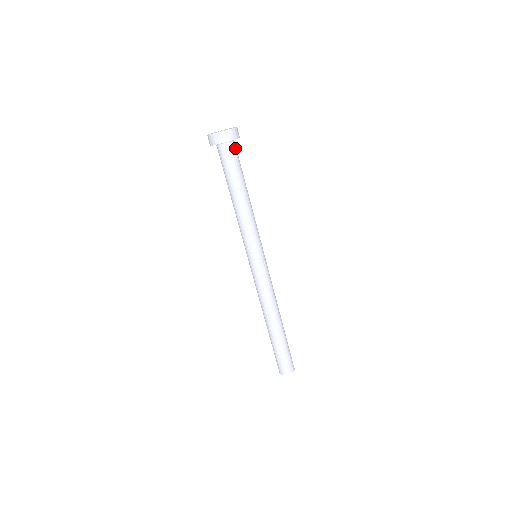
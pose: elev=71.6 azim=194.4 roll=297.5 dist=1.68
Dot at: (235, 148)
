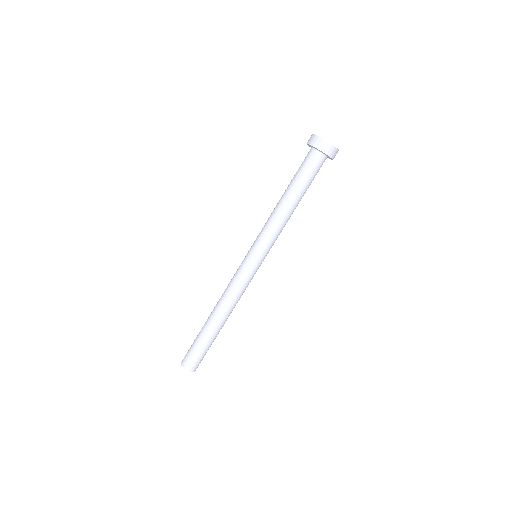
Dot at: (322, 163)
